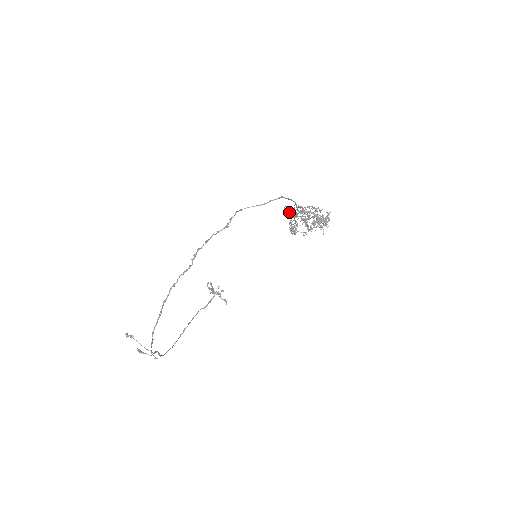
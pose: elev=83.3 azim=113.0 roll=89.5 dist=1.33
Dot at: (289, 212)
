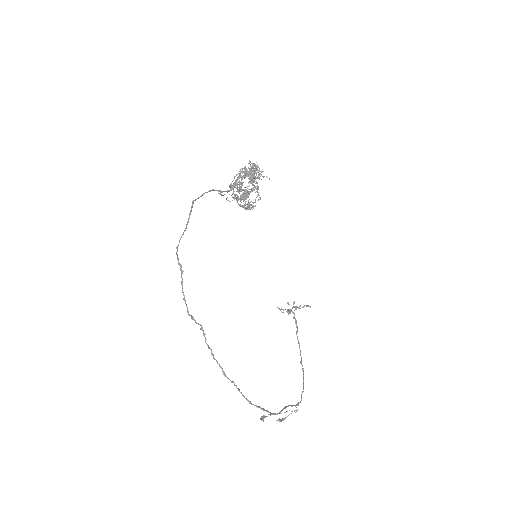
Dot at: occluded
